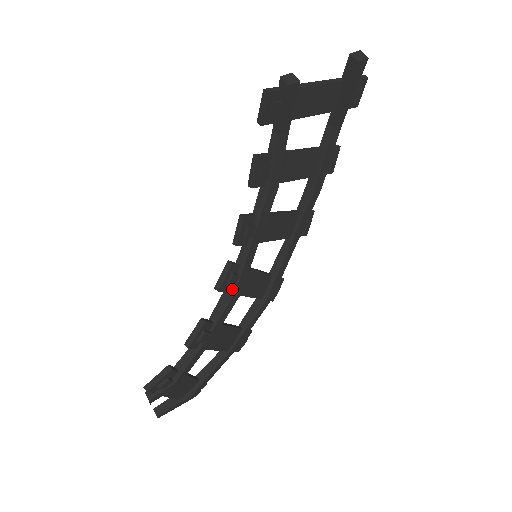
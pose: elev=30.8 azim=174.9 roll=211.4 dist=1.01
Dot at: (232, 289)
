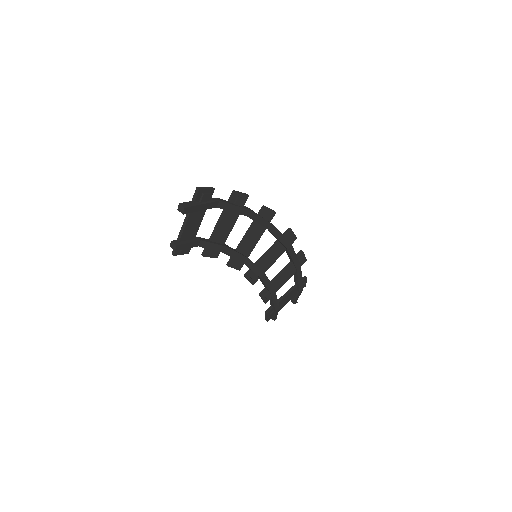
Dot at: (259, 277)
